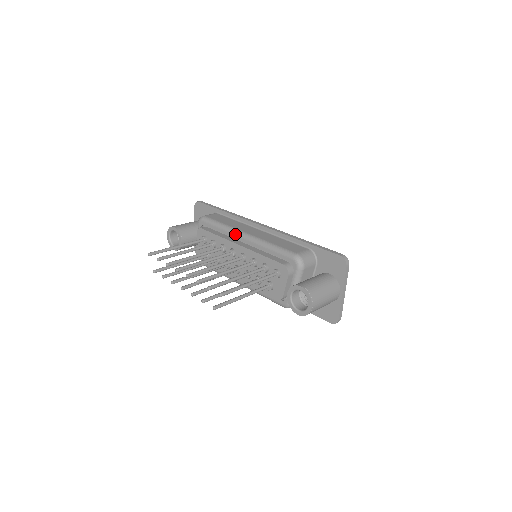
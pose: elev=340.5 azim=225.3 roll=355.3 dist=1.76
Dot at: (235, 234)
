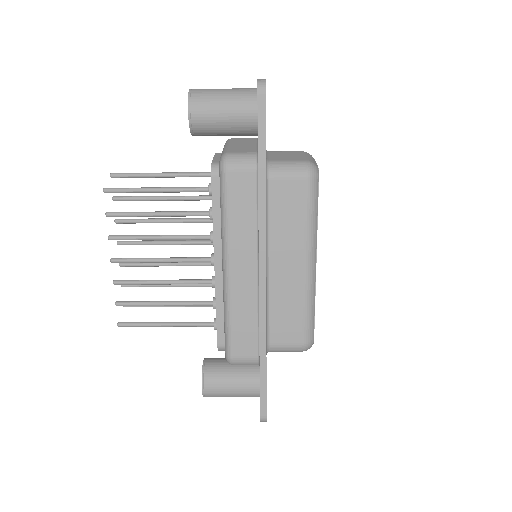
Dot at: occluded
